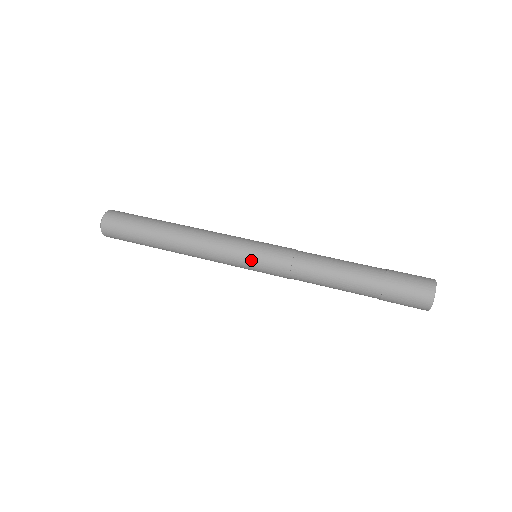
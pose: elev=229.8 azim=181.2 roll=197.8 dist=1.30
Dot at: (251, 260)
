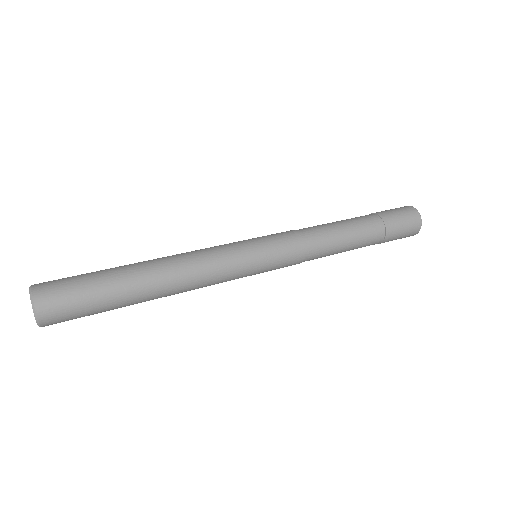
Dot at: (263, 265)
